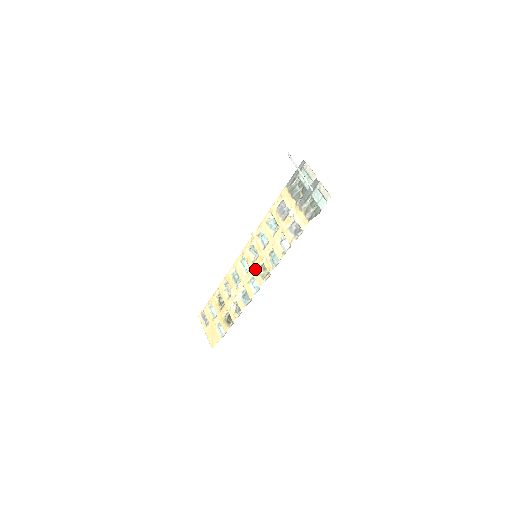
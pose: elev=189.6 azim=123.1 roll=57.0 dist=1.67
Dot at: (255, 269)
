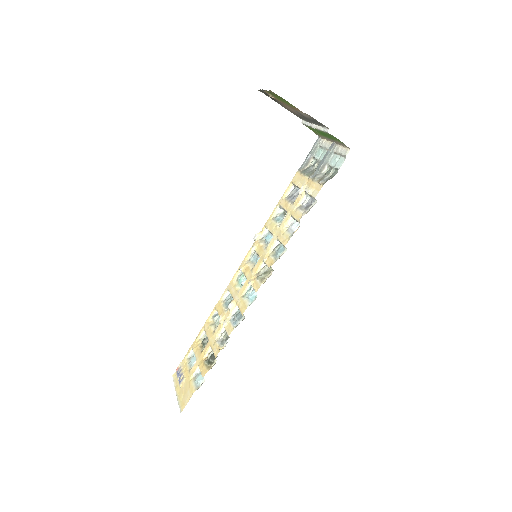
Dot at: (253, 275)
